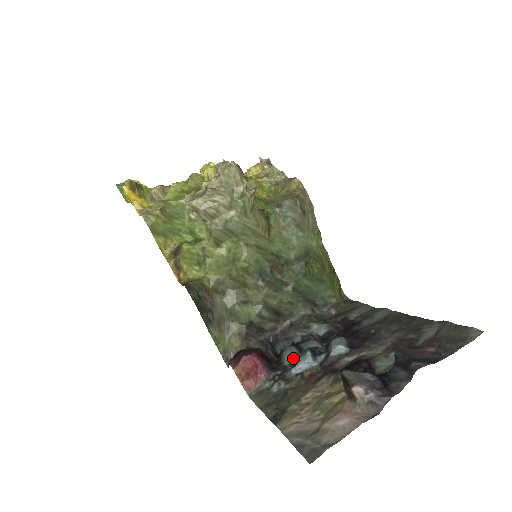
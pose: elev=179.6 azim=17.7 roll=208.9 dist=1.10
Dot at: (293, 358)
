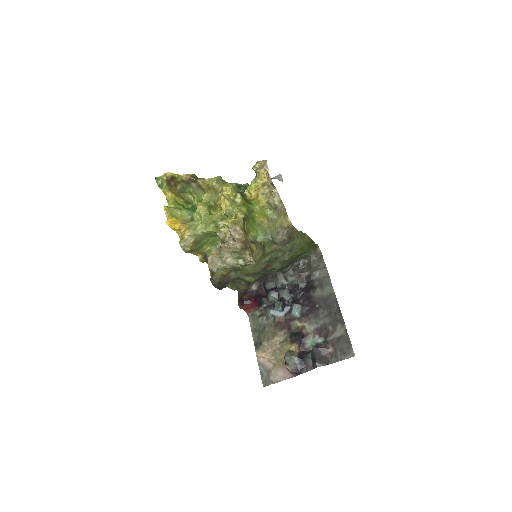
Dot at: (274, 300)
